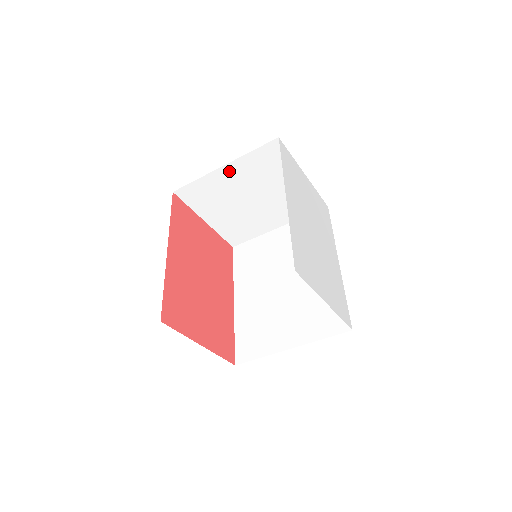
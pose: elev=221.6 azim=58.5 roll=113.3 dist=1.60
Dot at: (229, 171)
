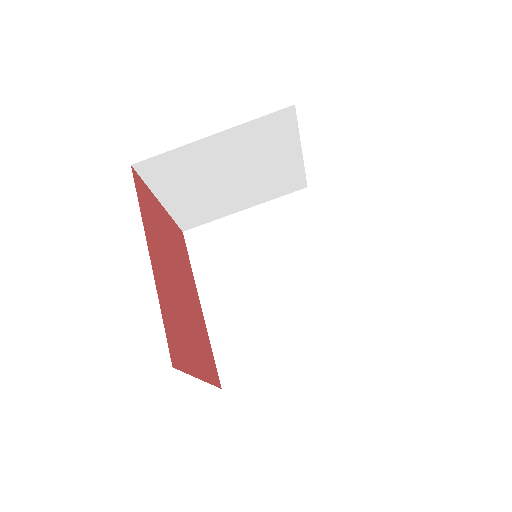
Dot at: (217, 142)
